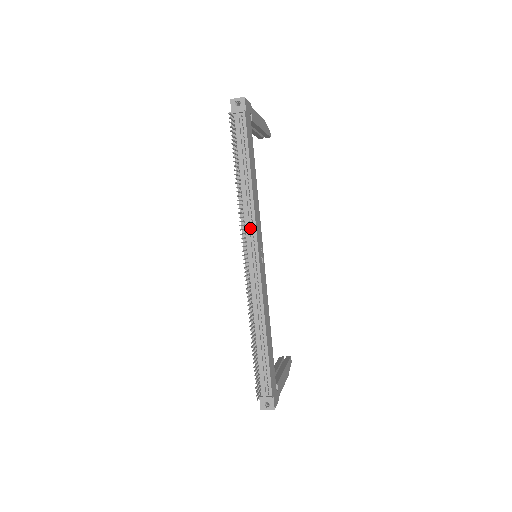
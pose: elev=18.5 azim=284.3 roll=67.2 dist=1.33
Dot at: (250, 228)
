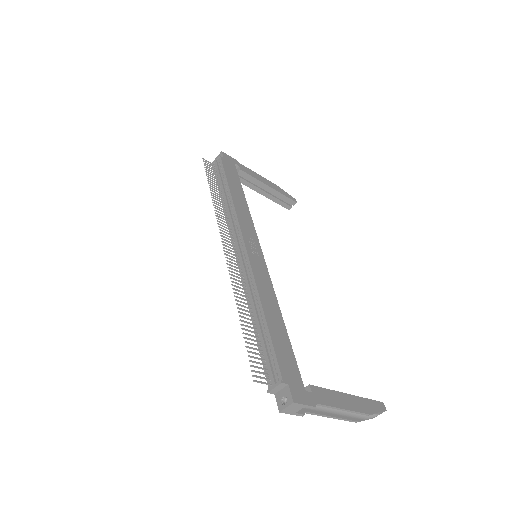
Dot at: (235, 226)
